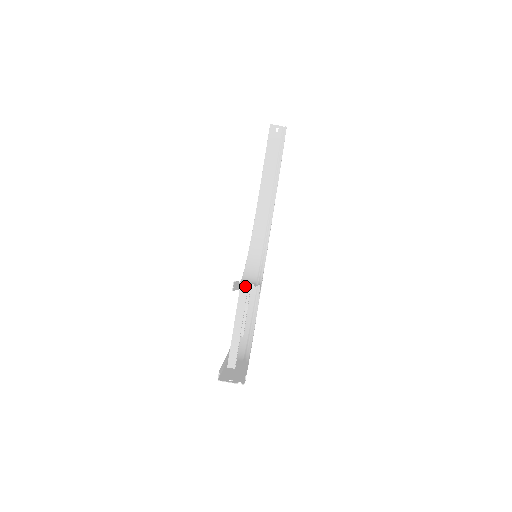
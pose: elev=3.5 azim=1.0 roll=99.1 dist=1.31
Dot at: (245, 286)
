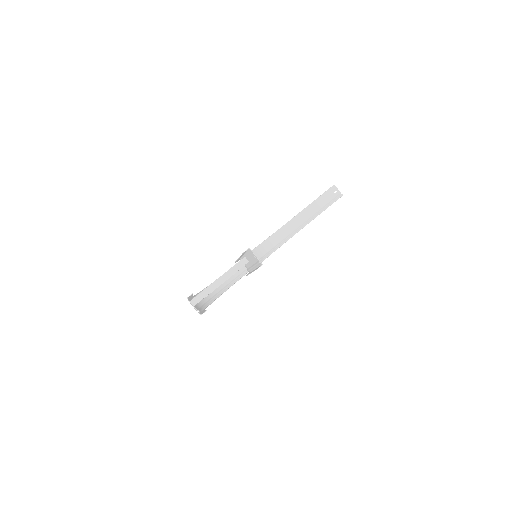
Dot at: (245, 261)
